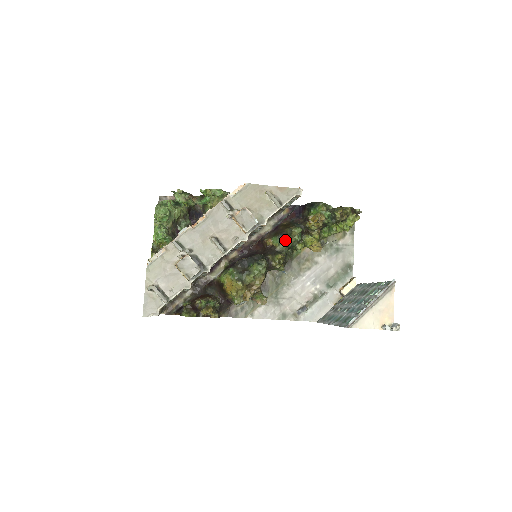
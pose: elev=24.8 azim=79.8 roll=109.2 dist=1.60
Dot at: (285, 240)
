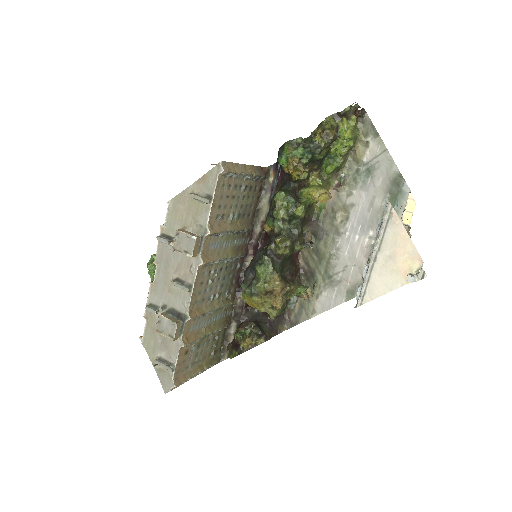
Dot at: (275, 217)
